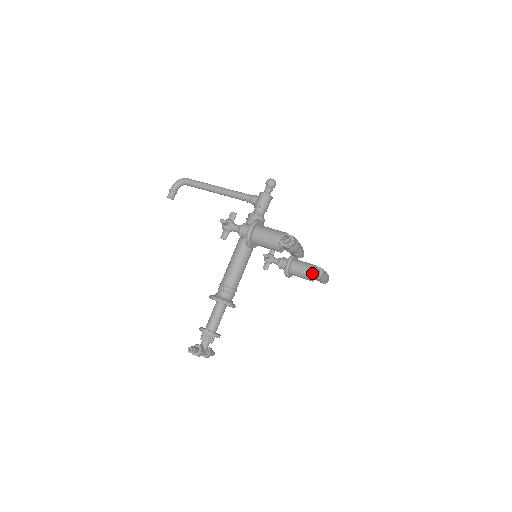
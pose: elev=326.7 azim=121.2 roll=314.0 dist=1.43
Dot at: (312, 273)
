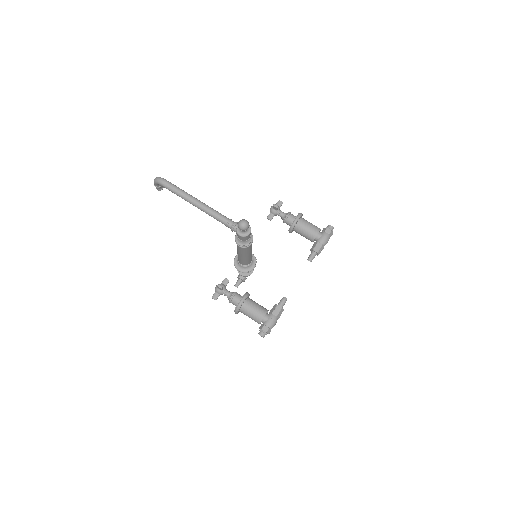
Dot at: occluded
